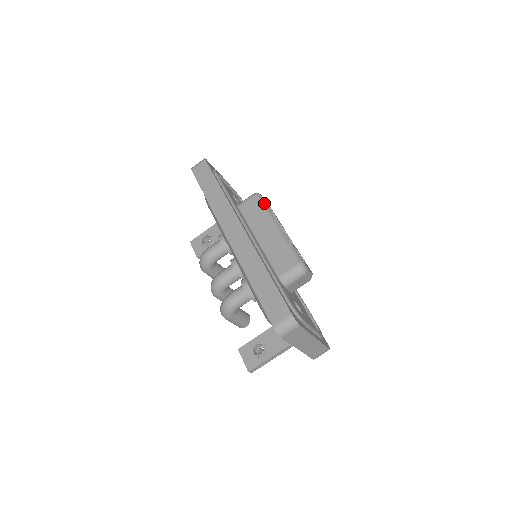
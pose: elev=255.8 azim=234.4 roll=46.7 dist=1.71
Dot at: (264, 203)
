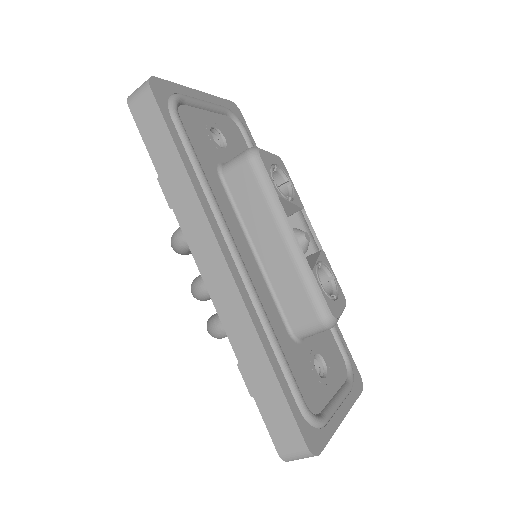
Dot at: (266, 178)
